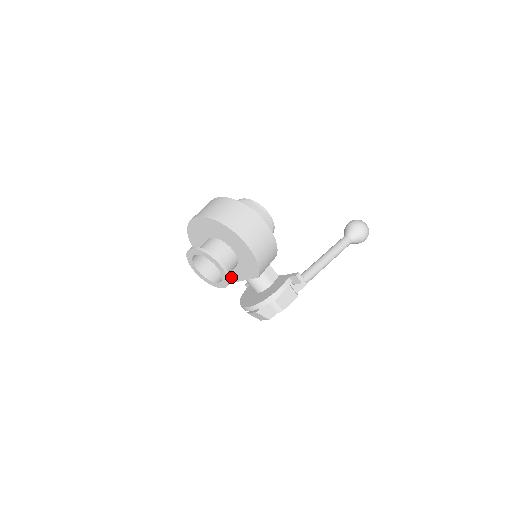
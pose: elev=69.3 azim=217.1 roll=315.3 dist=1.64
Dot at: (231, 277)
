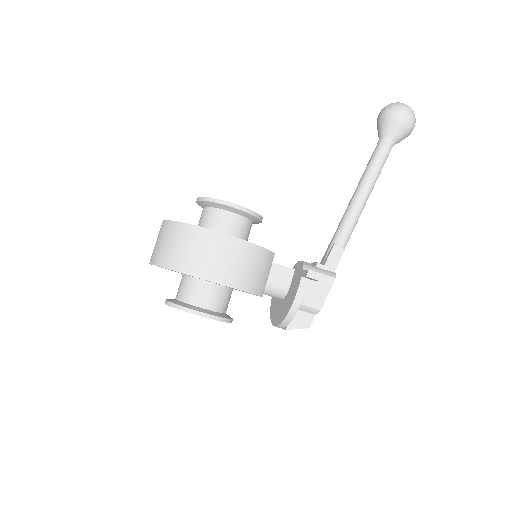
Dot at: (242, 291)
